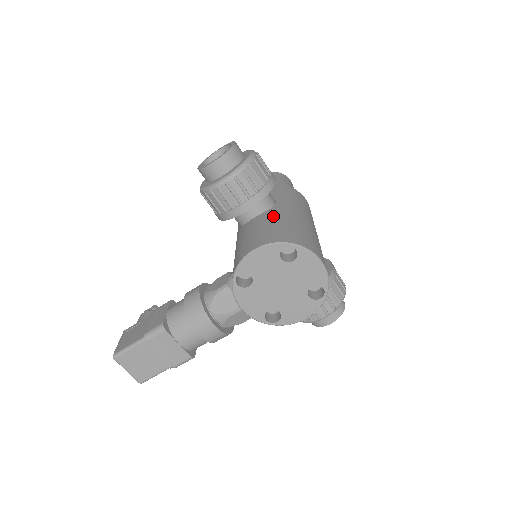
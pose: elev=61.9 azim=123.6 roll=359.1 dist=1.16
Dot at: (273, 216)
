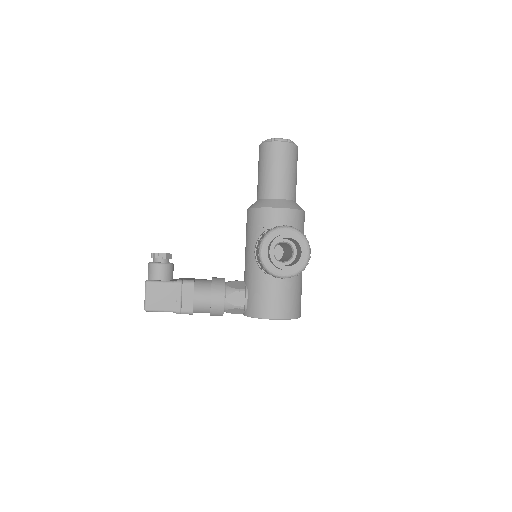
Dot at: (291, 278)
